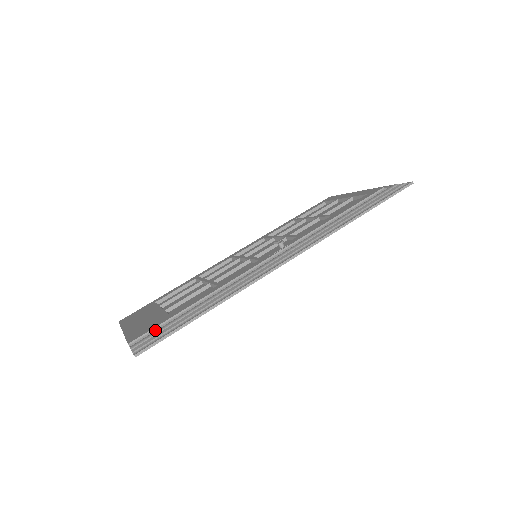
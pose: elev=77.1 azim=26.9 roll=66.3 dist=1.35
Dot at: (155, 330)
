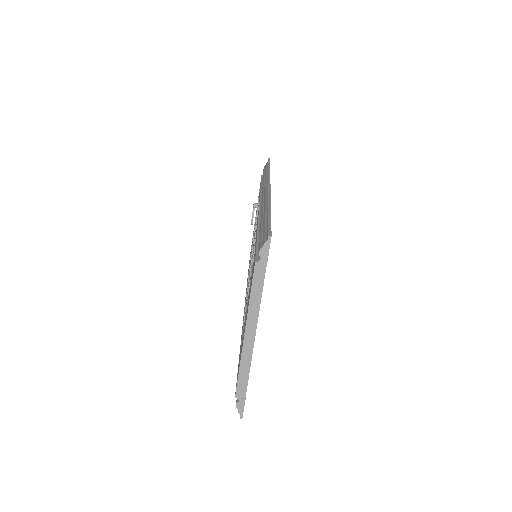
Dot at: occluded
